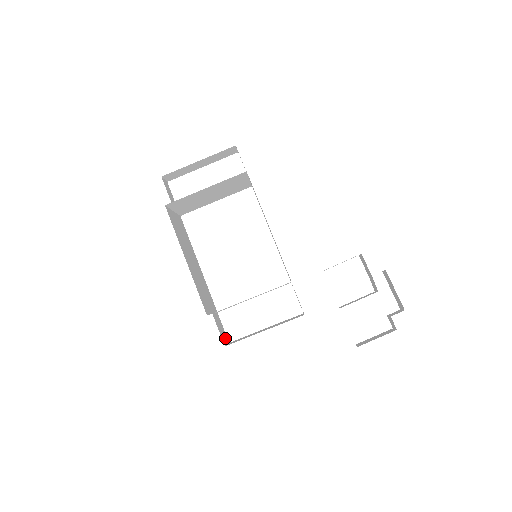
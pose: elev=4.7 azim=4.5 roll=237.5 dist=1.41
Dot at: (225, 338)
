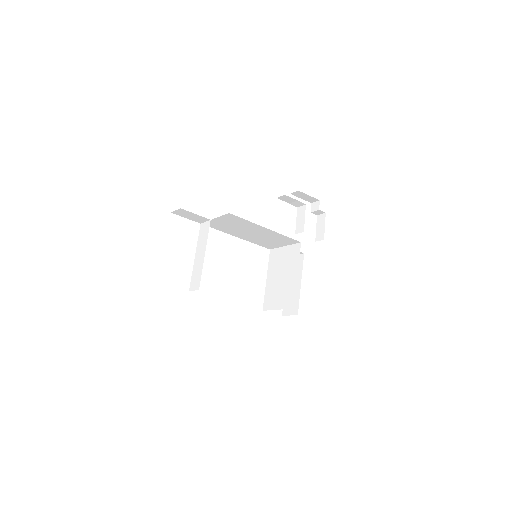
Dot at: occluded
